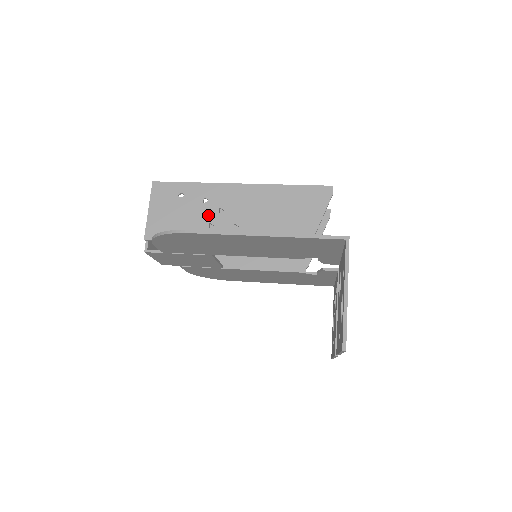
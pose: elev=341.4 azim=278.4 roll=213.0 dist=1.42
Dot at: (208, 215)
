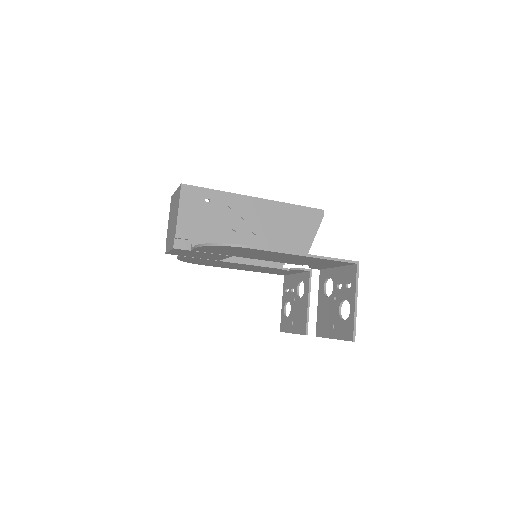
Dot at: (231, 222)
